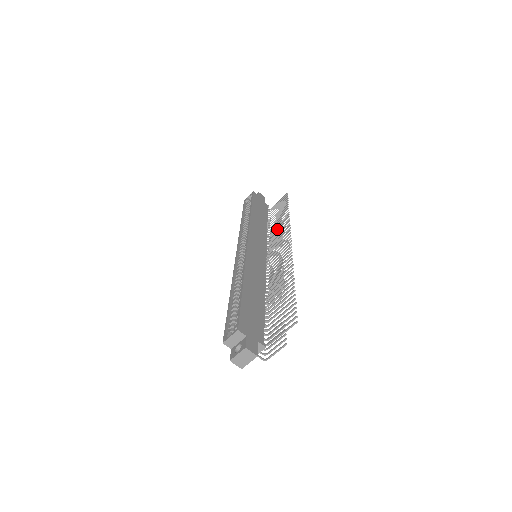
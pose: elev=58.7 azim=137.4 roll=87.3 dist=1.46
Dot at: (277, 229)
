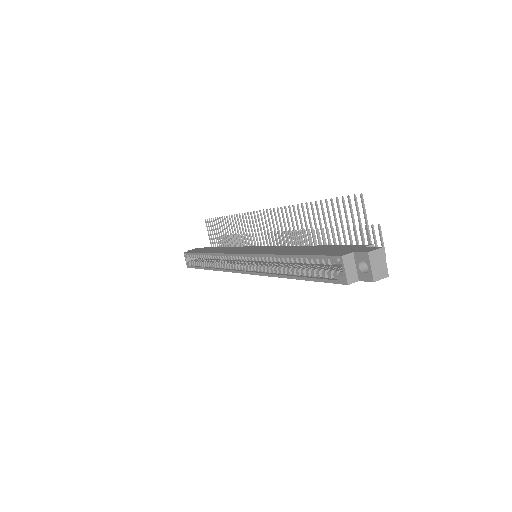
Dot at: occluded
